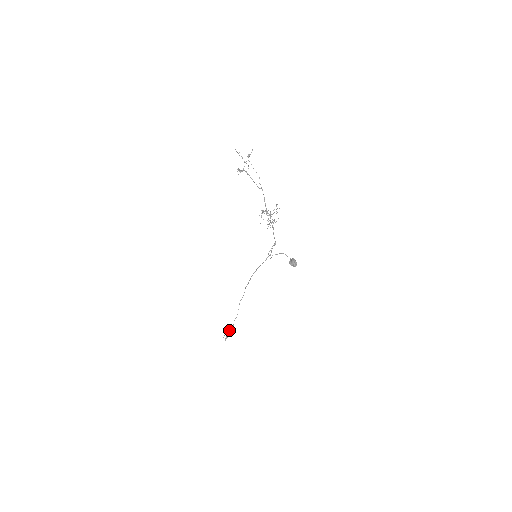
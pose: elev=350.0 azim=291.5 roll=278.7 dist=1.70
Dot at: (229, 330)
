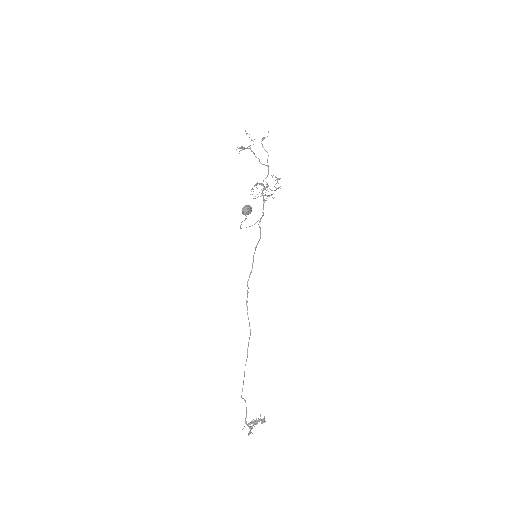
Dot at: (246, 410)
